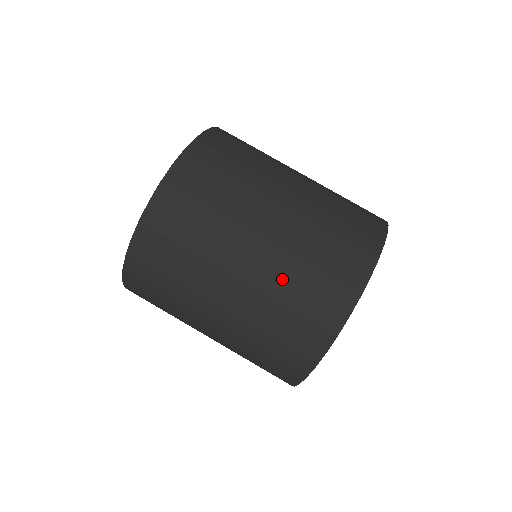
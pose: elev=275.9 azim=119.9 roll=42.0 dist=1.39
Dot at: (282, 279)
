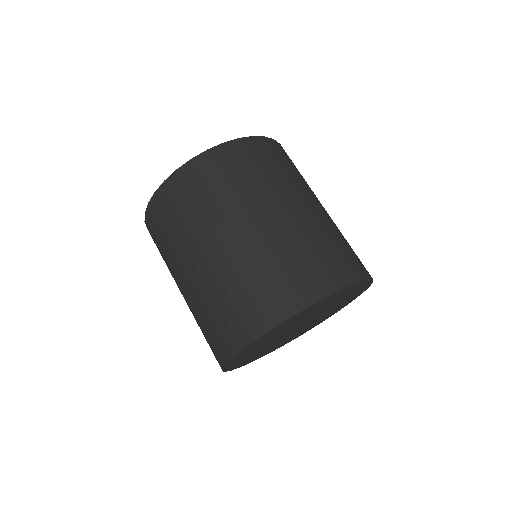
Dot at: (237, 273)
